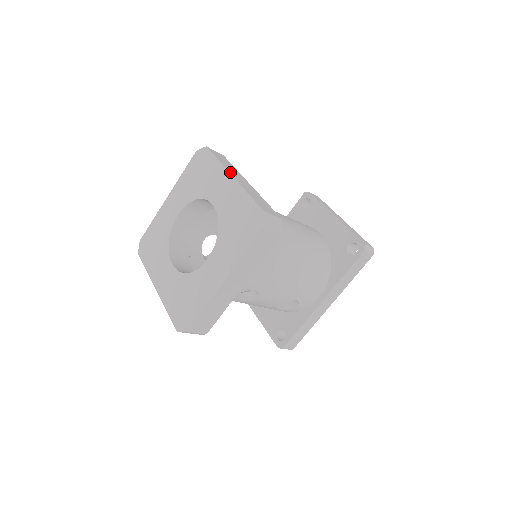
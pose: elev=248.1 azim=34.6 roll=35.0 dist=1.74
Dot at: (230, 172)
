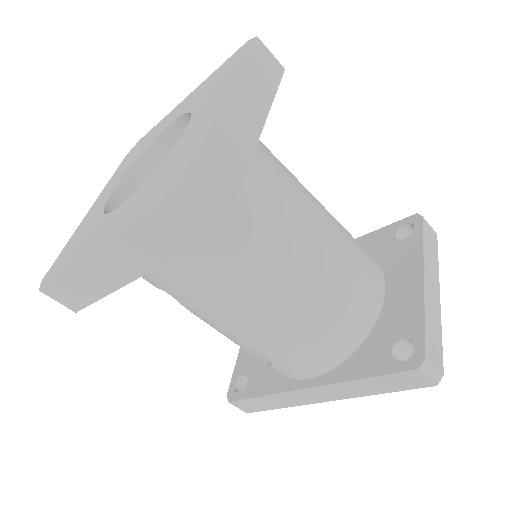
Dot at: (236, 86)
